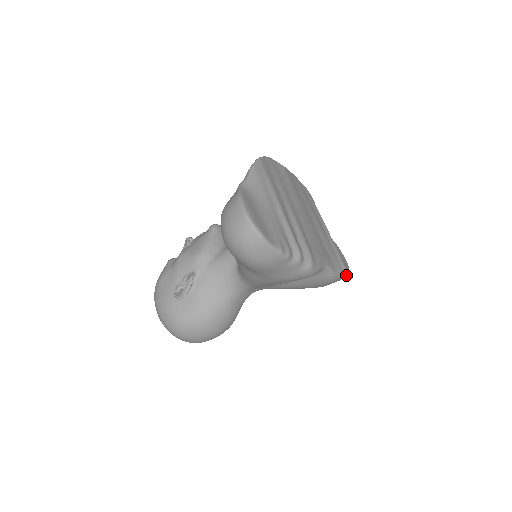
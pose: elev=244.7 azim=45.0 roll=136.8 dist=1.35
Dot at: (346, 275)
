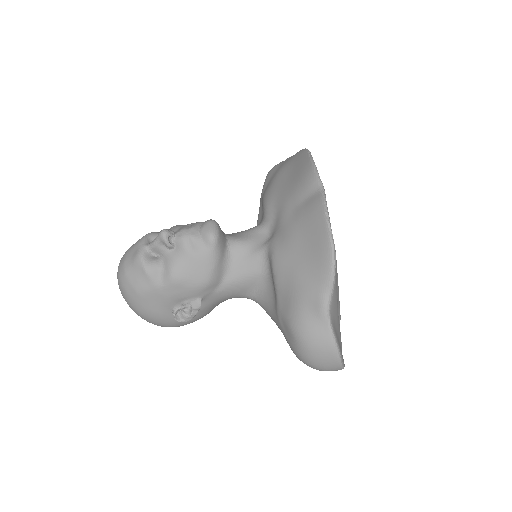
Dot at: occluded
